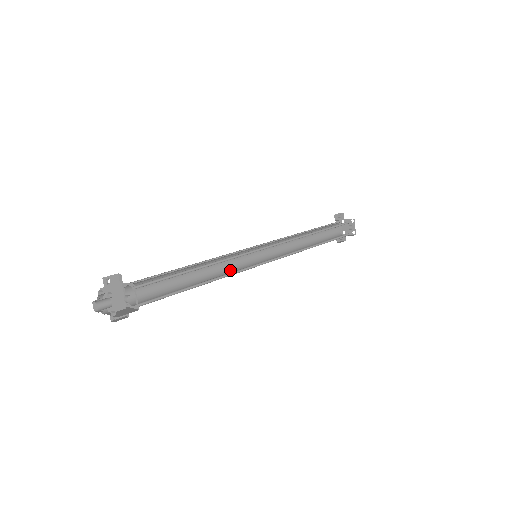
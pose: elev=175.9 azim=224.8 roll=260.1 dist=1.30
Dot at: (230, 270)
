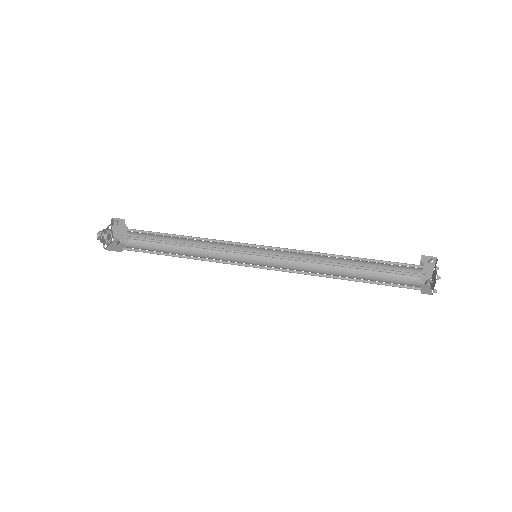
Dot at: (226, 255)
